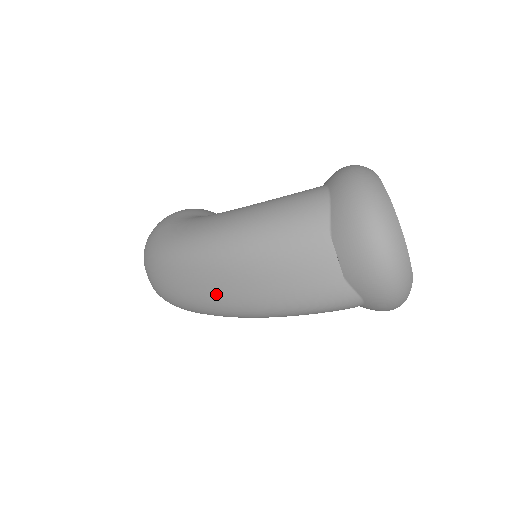
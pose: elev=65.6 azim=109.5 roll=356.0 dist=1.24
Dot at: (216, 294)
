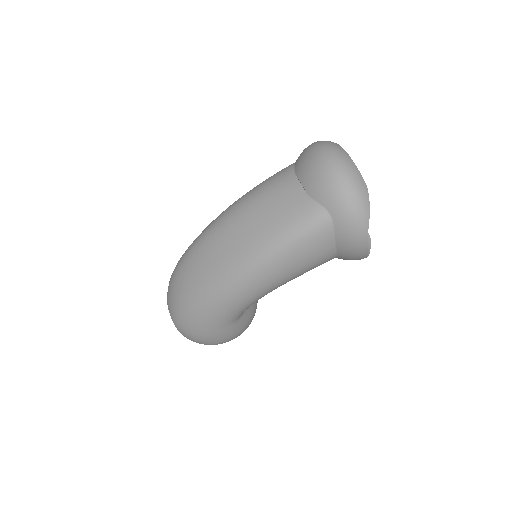
Dot at: (214, 264)
